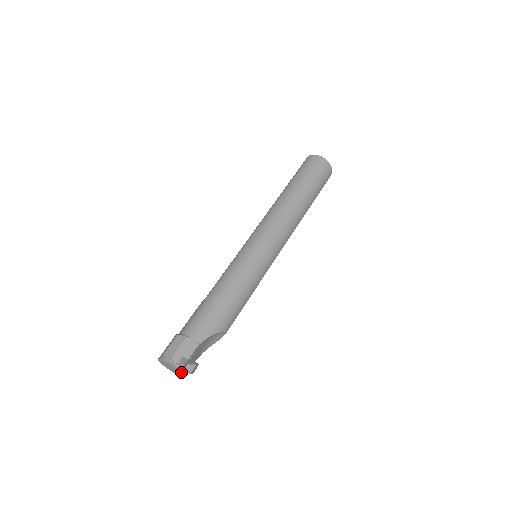
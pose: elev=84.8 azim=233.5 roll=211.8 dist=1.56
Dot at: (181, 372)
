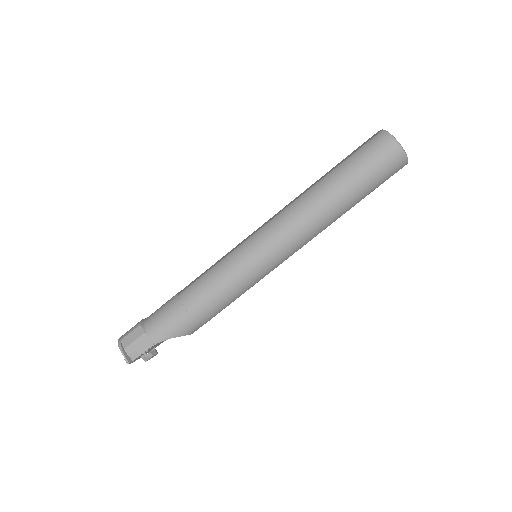
Dot at: (134, 361)
